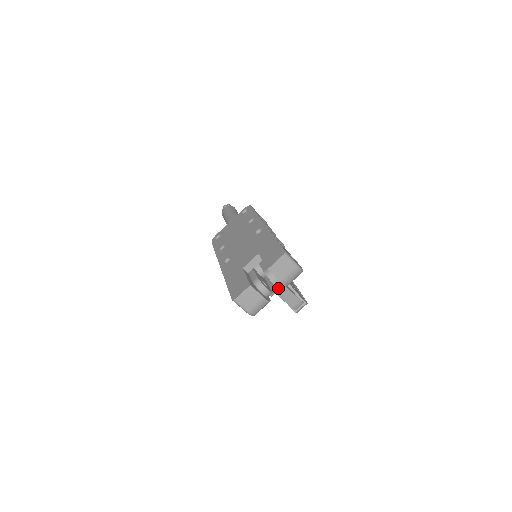
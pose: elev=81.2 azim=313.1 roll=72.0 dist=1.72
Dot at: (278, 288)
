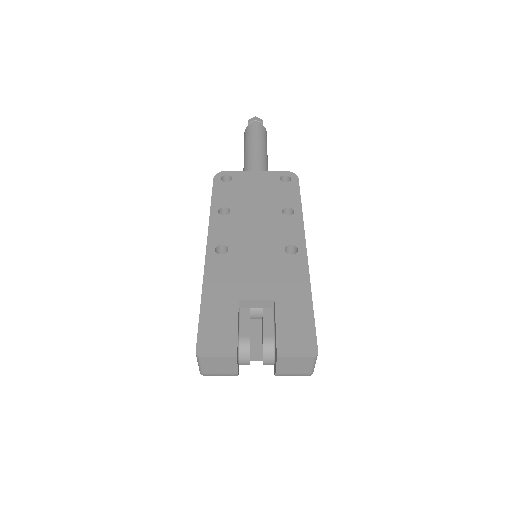
Dot at: (260, 357)
